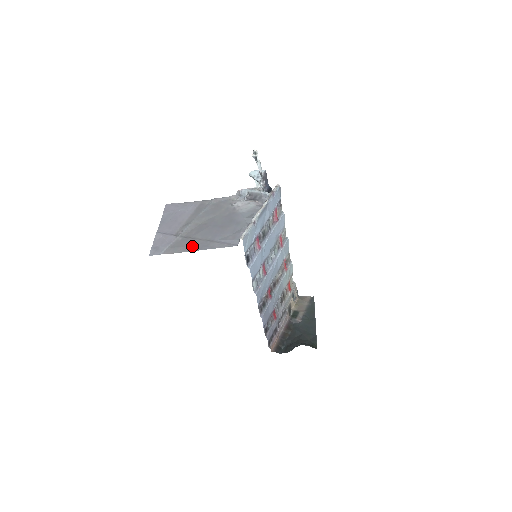
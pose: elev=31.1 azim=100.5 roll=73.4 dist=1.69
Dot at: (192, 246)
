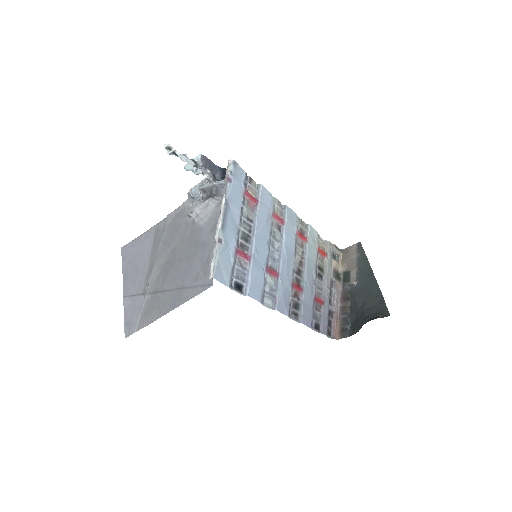
Dot at: (164, 305)
